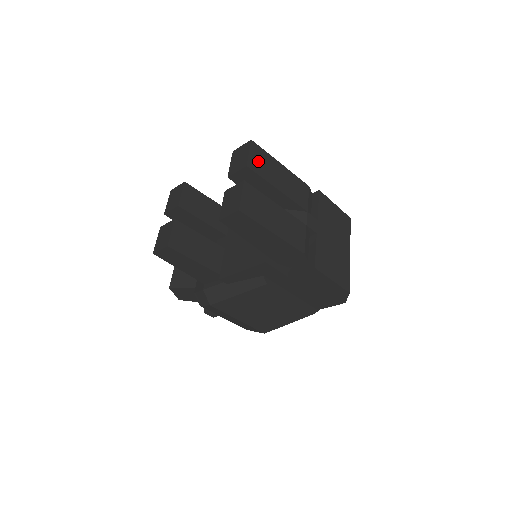
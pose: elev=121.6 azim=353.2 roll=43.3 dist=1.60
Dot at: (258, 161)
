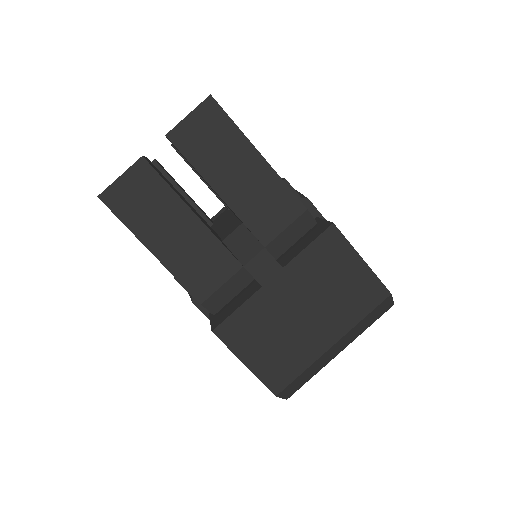
Dot at: (201, 134)
